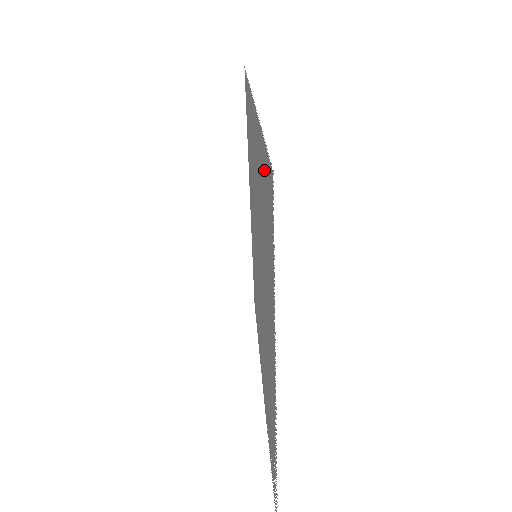
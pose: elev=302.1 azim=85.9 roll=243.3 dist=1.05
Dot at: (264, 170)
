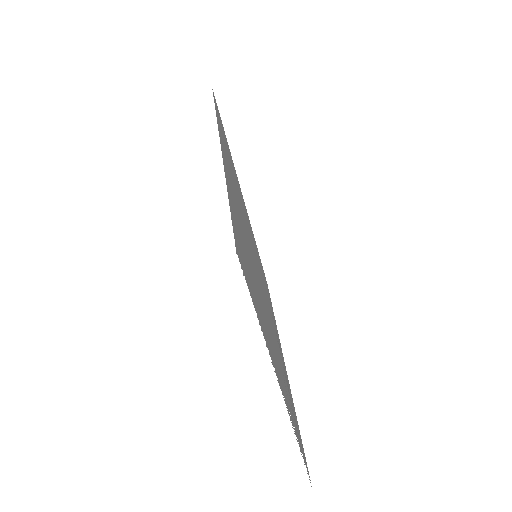
Dot at: (235, 224)
